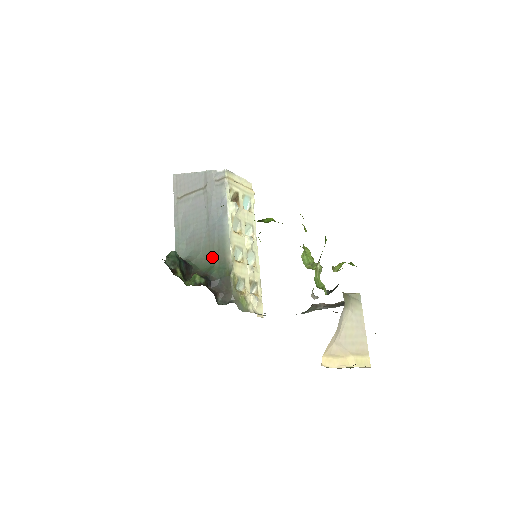
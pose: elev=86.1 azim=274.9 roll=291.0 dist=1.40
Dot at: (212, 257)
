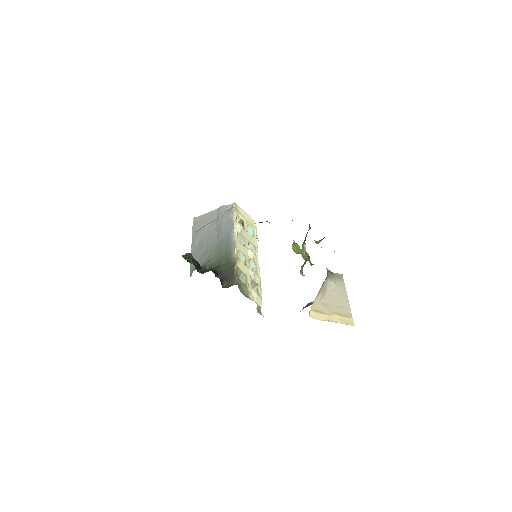
Dot at: (220, 259)
